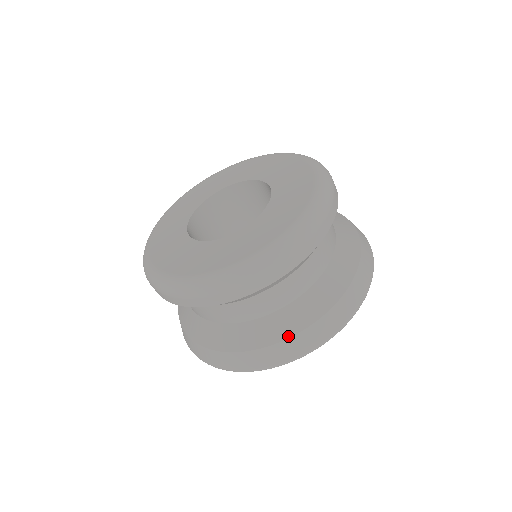
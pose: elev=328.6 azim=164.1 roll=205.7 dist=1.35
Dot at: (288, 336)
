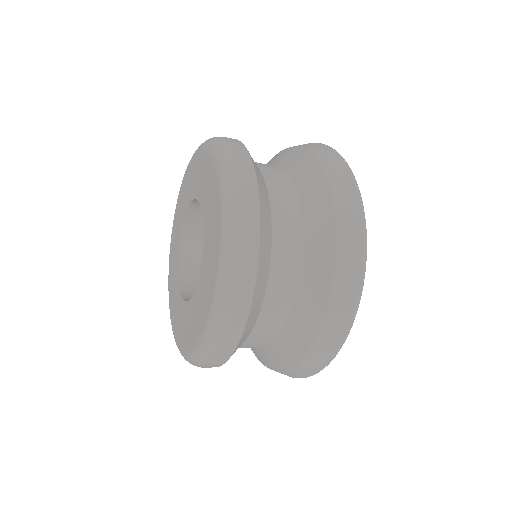
Dot at: (267, 367)
